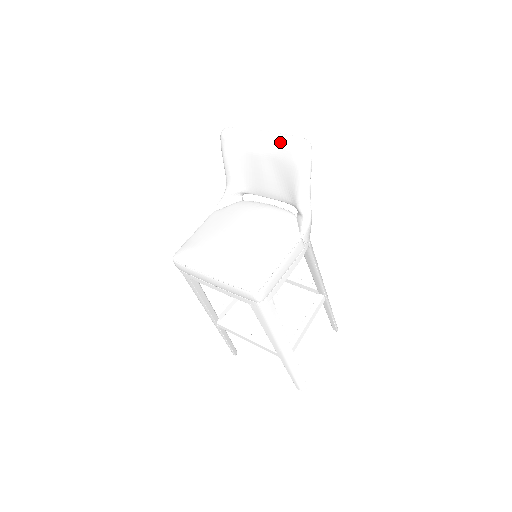
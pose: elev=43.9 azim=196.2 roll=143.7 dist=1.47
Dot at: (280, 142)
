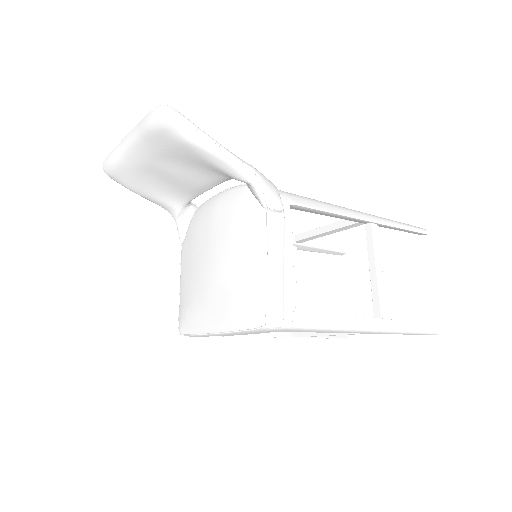
Dot at: (144, 134)
